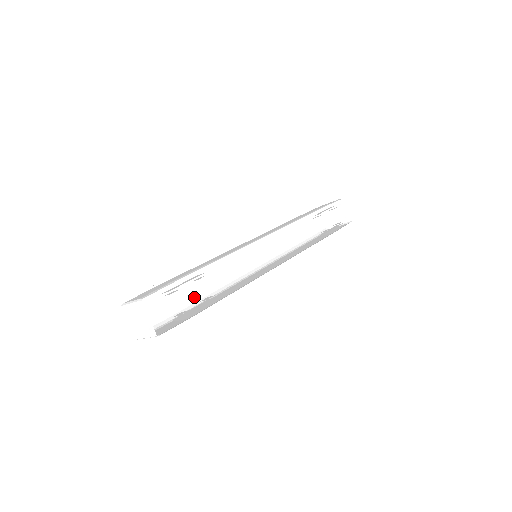
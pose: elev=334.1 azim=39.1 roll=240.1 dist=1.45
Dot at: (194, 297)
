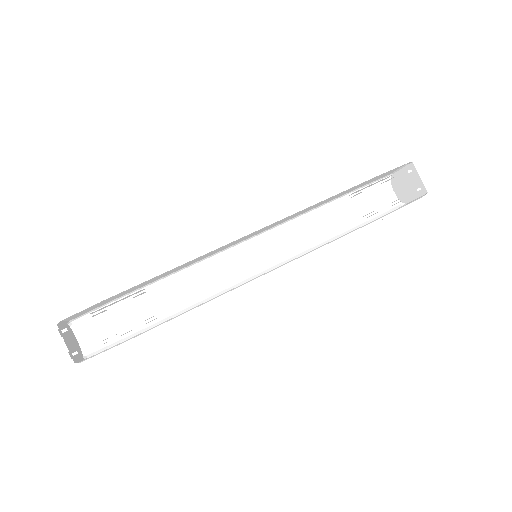
Dot at: (172, 309)
